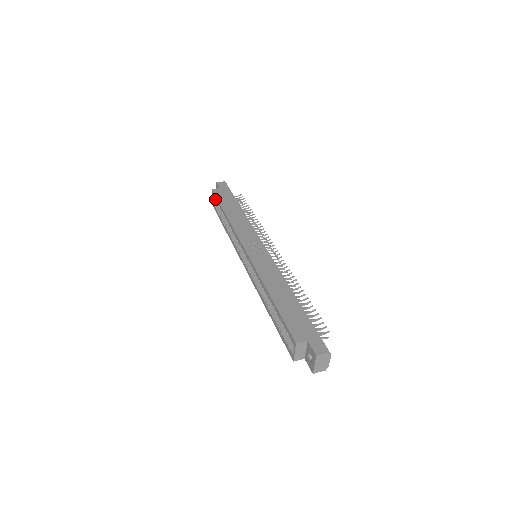
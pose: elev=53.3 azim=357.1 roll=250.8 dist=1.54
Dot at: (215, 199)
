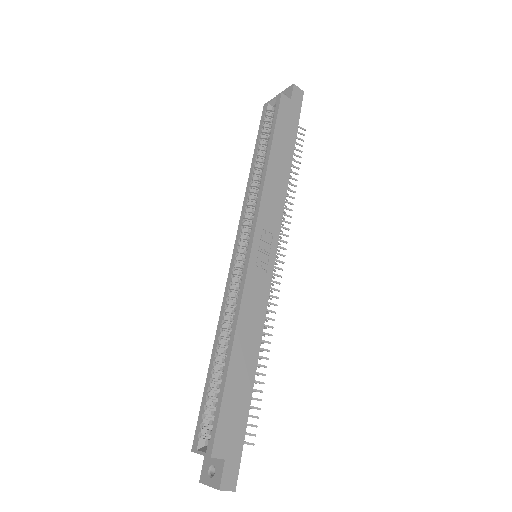
Dot at: (274, 112)
